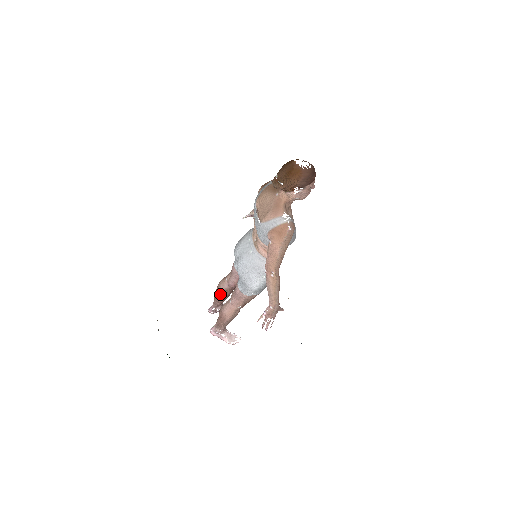
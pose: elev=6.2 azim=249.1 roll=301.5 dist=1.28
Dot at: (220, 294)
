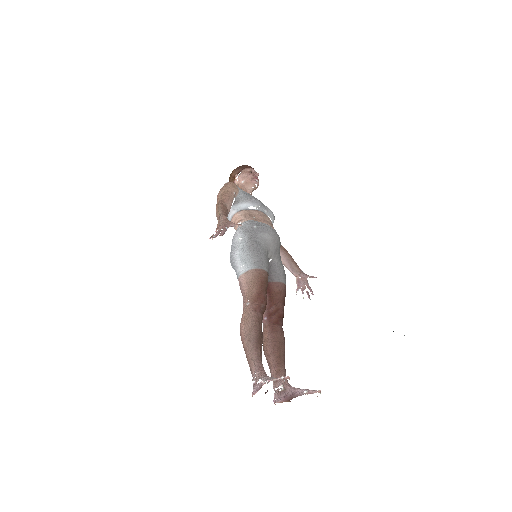
Dot at: (263, 347)
